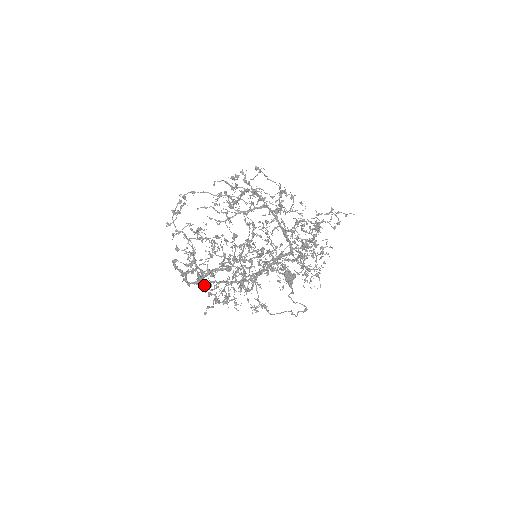
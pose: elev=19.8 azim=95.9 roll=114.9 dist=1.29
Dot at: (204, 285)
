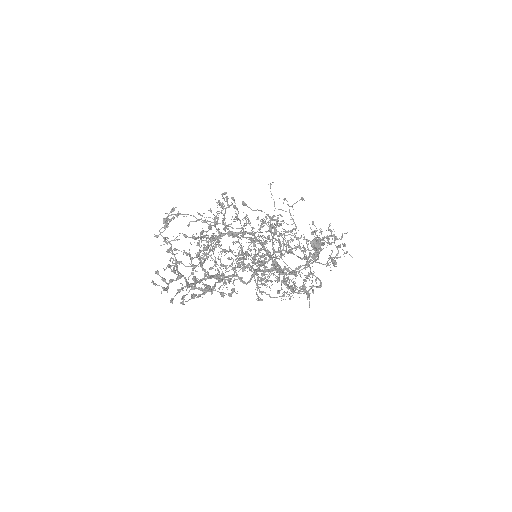
Dot at: occluded
